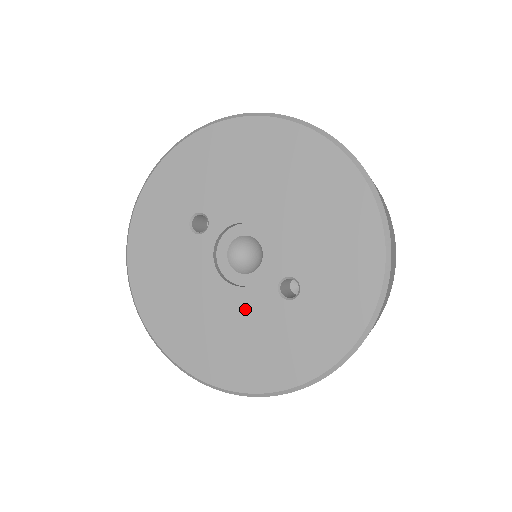
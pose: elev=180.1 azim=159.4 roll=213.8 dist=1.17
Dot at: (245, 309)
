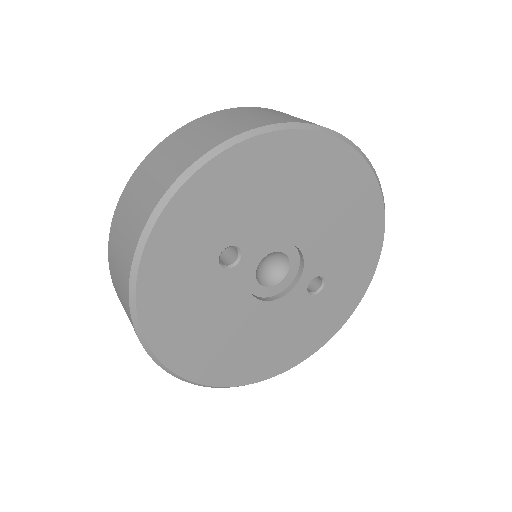
Dot at: (280, 316)
